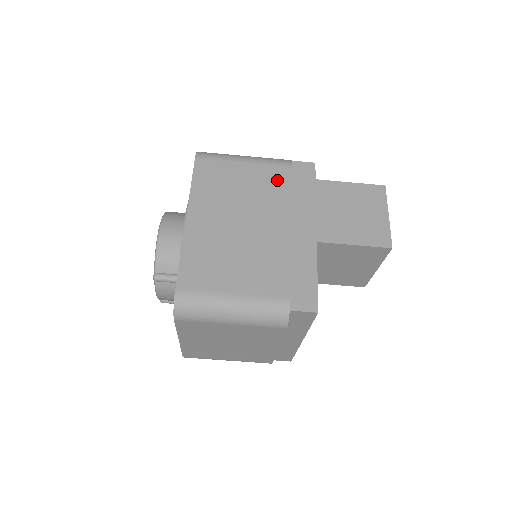
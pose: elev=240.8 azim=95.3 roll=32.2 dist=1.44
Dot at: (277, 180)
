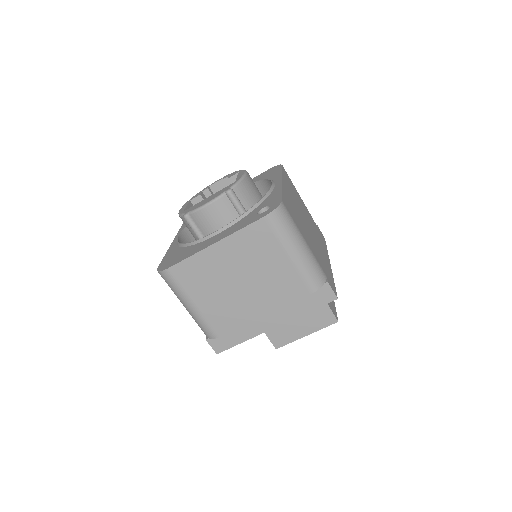
Dot at: (313, 223)
